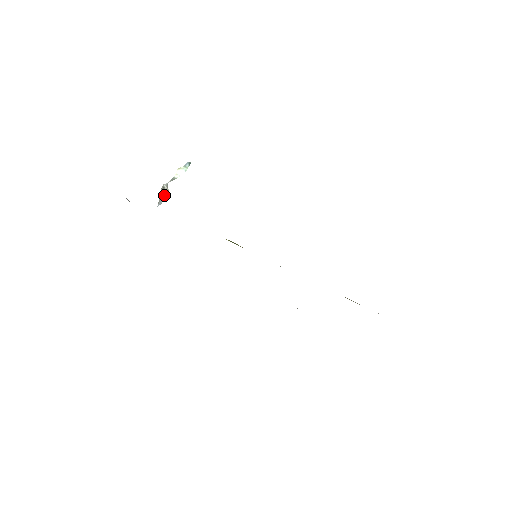
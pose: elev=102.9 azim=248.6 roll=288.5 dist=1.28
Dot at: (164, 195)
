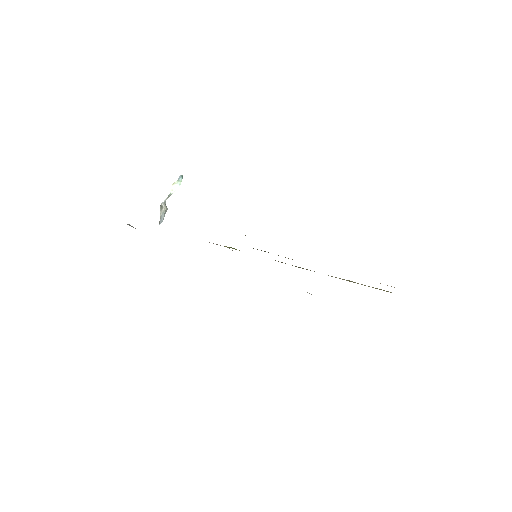
Dot at: (163, 213)
